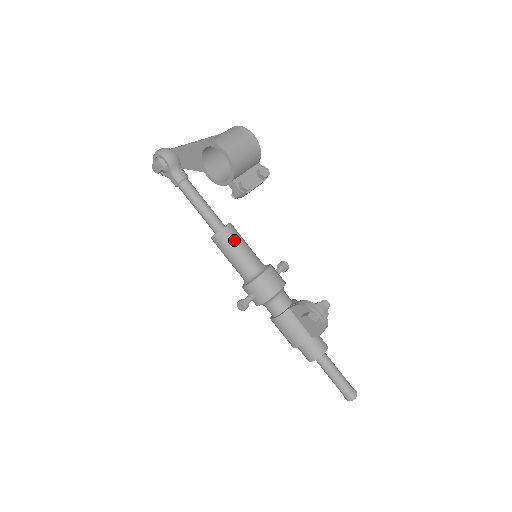
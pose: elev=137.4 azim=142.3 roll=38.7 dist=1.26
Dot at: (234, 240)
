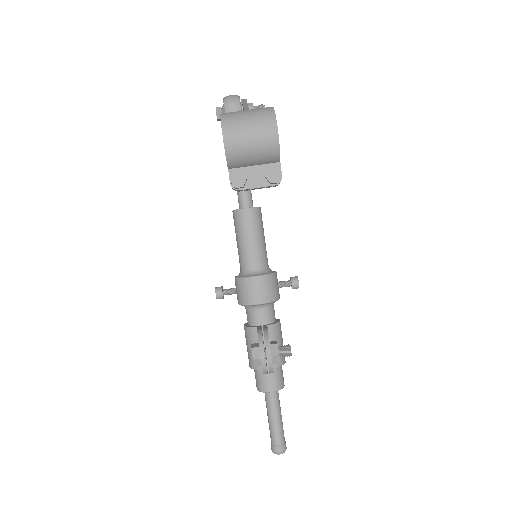
Dot at: (245, 227)
